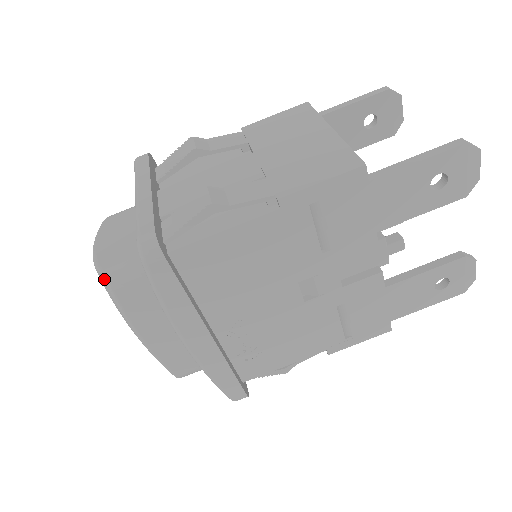
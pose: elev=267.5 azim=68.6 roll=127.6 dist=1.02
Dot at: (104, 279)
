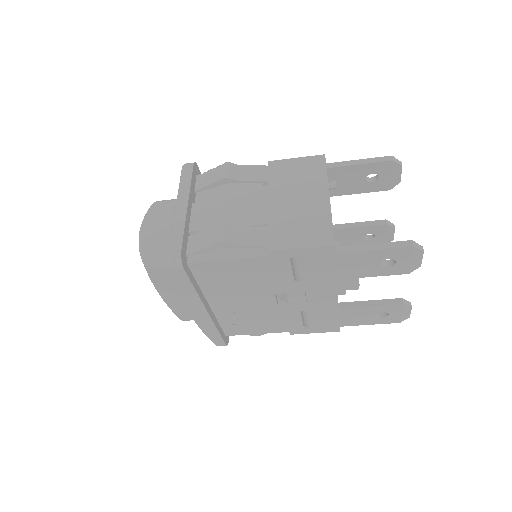
Dot at: (143, 261)
